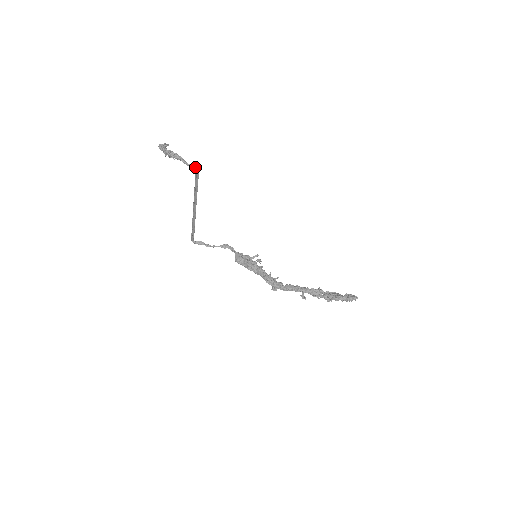
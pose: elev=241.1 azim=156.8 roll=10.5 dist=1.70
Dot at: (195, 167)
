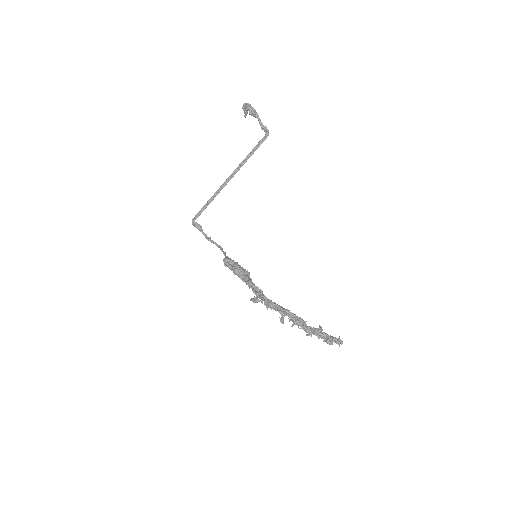
Dot at: (267, 131)
